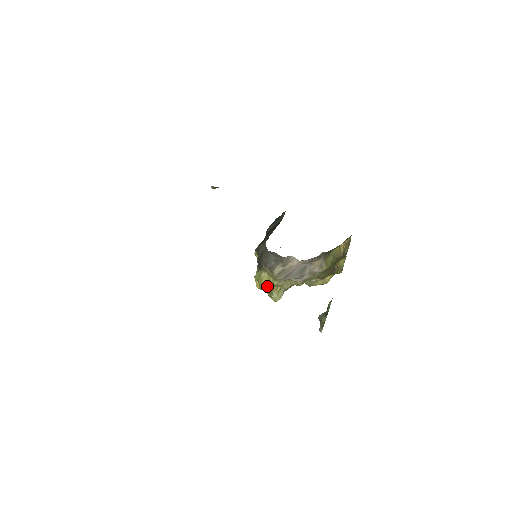
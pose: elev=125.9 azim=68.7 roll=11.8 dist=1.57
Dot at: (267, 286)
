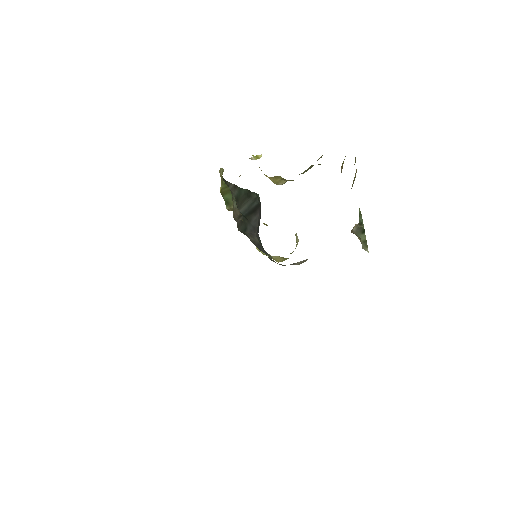
Dot at: occluded
